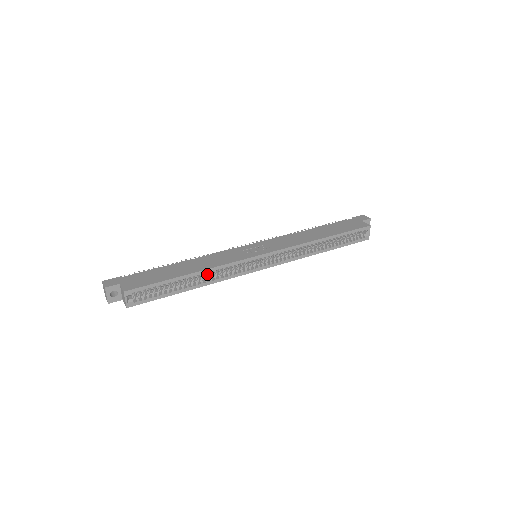
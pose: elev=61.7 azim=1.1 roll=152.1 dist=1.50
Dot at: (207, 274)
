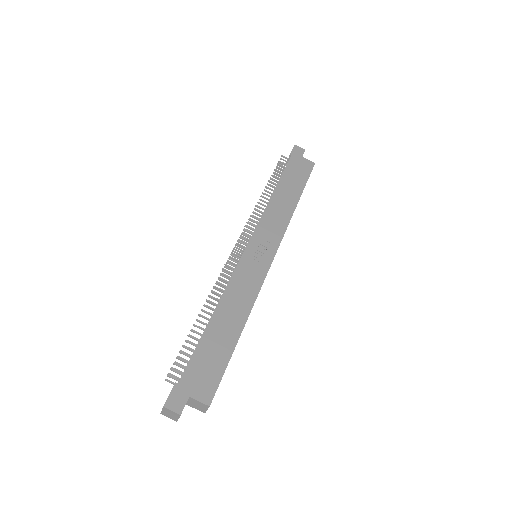
Dot at: occluded
